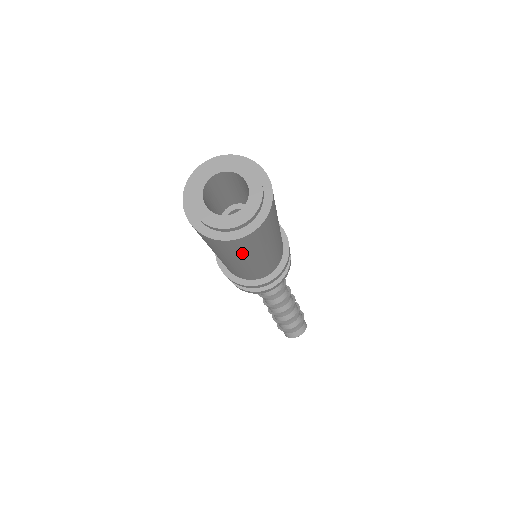
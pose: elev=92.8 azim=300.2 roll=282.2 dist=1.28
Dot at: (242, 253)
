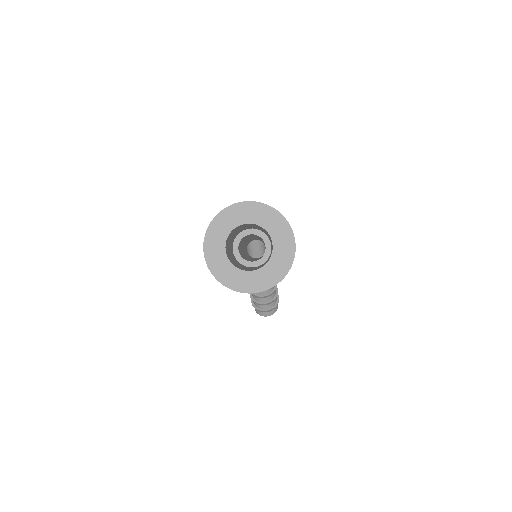
Dot at: occluded
